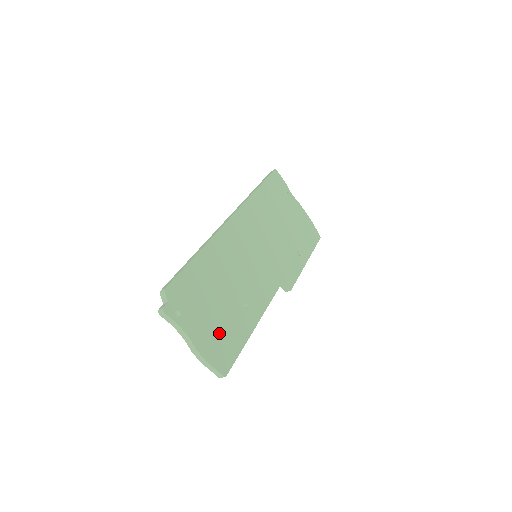
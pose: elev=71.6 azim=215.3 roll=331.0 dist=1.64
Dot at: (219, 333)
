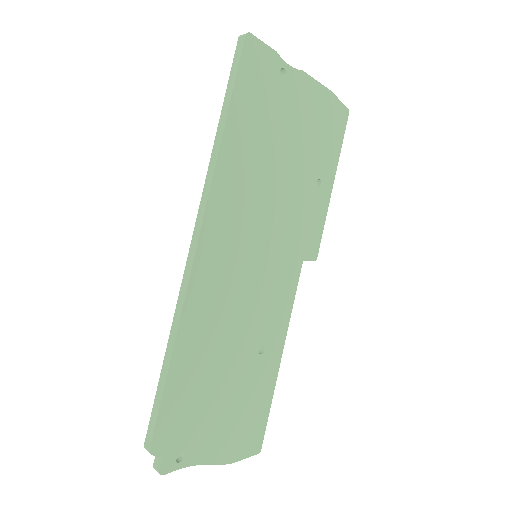
Dot at: (238, 419)
